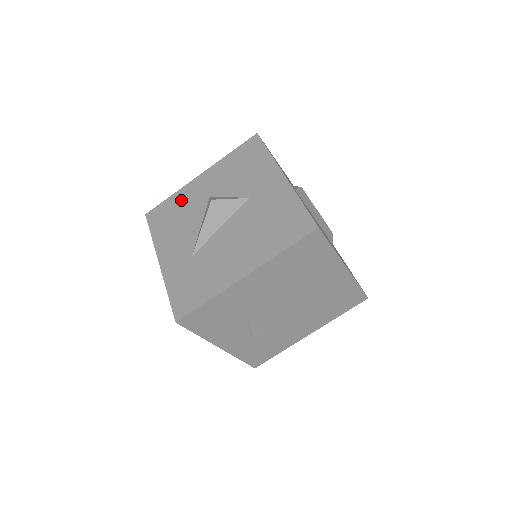
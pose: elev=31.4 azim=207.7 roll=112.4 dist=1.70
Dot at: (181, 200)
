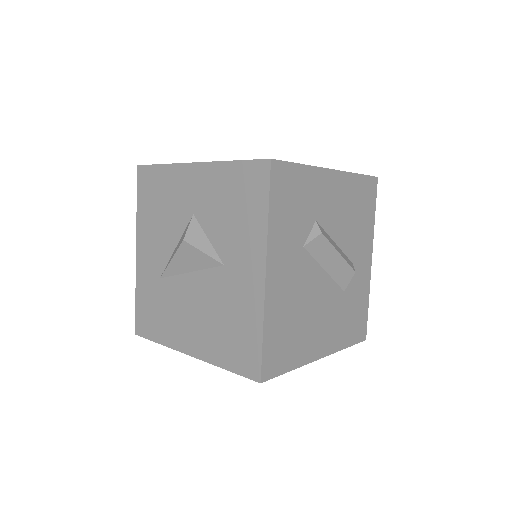
Dot at: (169, 185)
